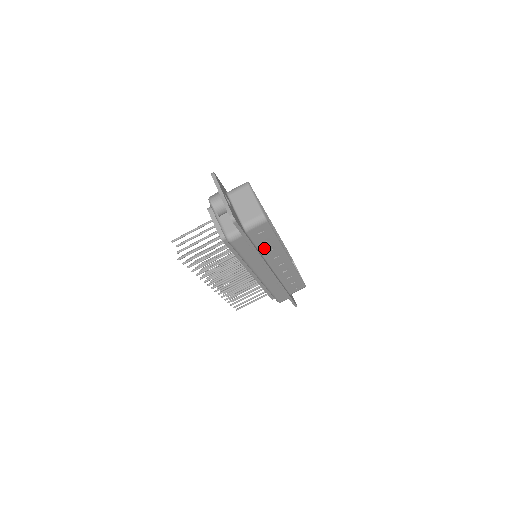
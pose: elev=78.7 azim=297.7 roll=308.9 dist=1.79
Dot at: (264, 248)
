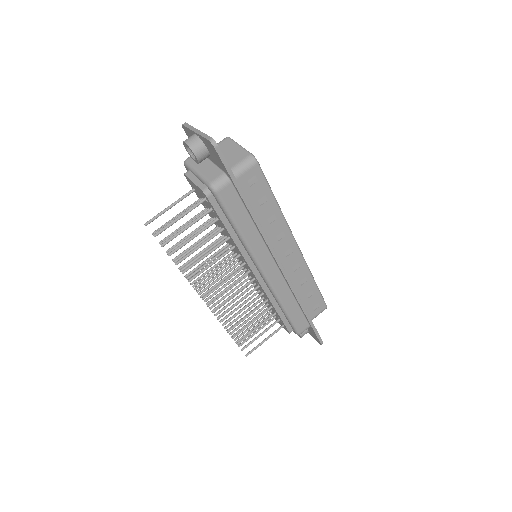
Dot at: (262, 217)
